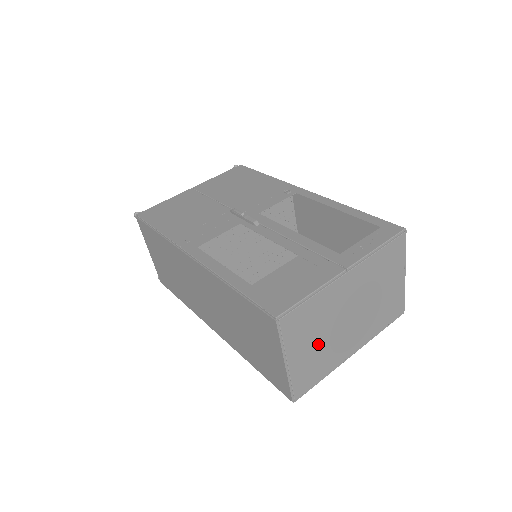
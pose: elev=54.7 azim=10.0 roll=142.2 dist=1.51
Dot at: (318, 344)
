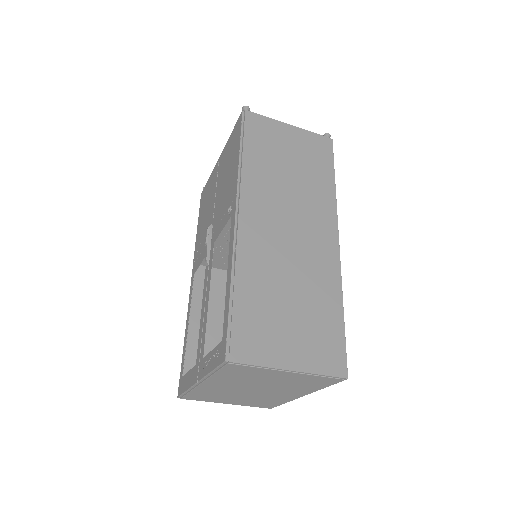
Dot at: (242, 398)
